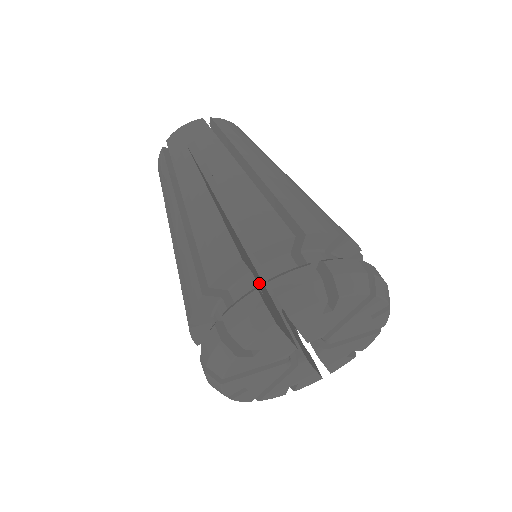
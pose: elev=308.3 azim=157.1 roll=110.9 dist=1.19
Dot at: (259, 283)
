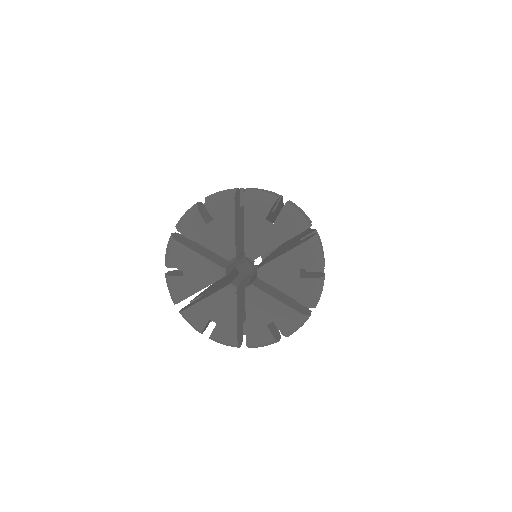
Dot at: occluded
